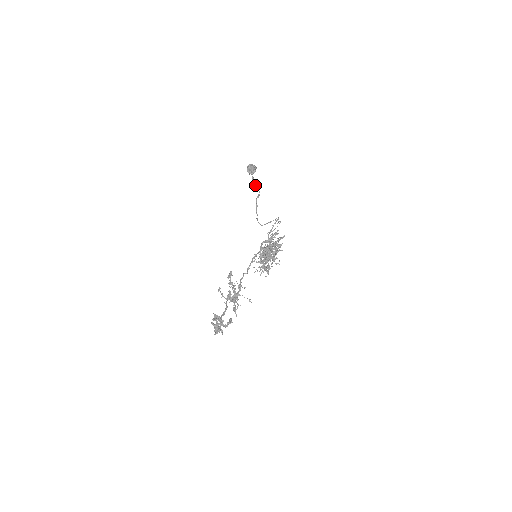
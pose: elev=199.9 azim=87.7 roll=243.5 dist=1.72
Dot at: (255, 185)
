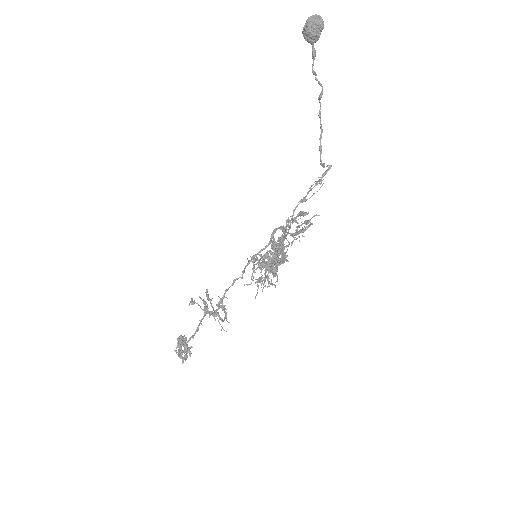
Dot at: (314, 74)
